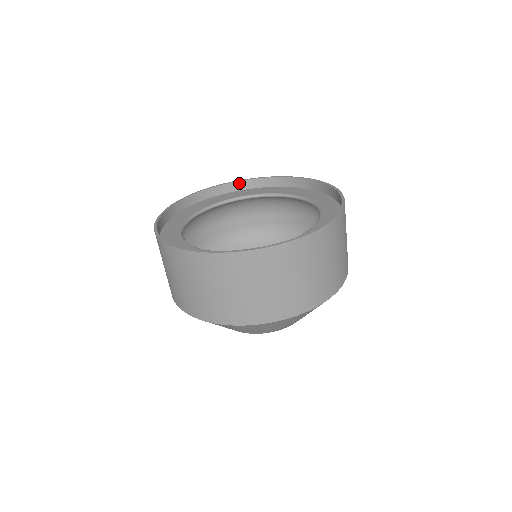
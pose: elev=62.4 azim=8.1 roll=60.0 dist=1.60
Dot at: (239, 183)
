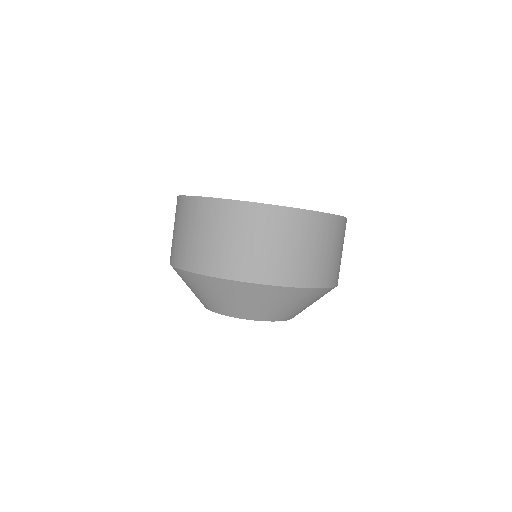
Dot at: occluded
